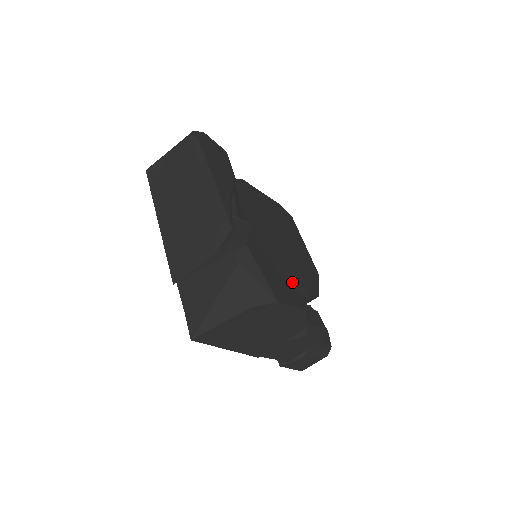
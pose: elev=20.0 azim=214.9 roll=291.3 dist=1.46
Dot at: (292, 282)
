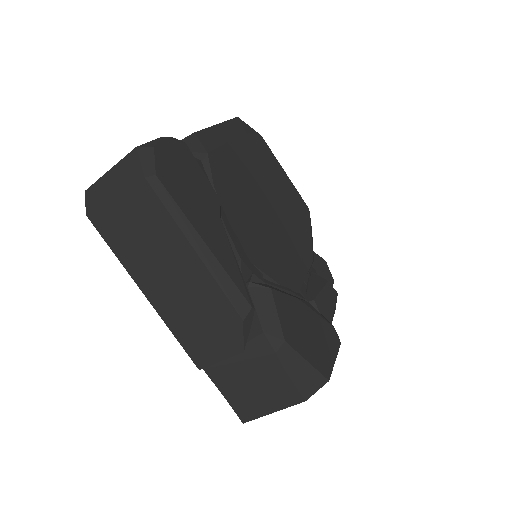
Dot at: (303, 275)
